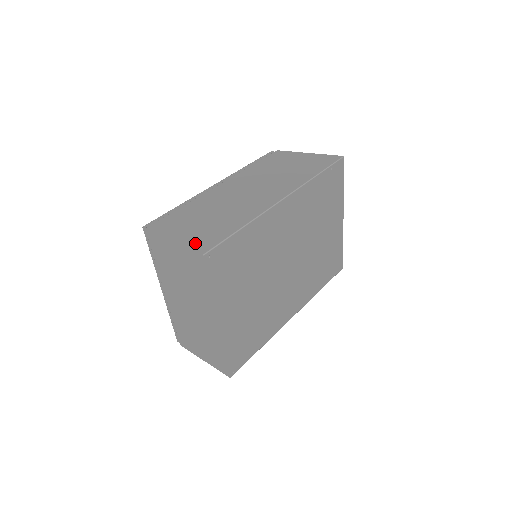
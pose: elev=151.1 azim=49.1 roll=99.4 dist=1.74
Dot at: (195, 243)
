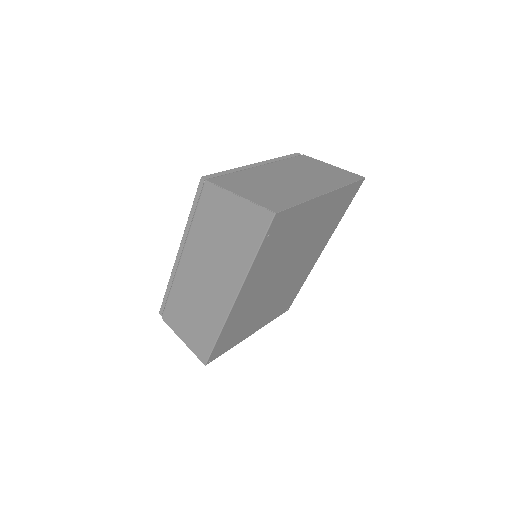
Dot at: (196, 350)
